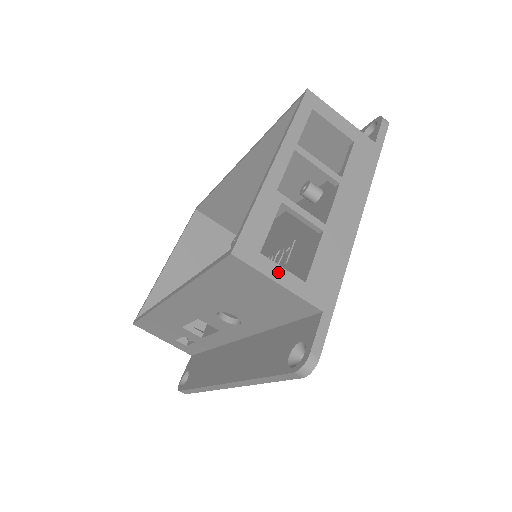
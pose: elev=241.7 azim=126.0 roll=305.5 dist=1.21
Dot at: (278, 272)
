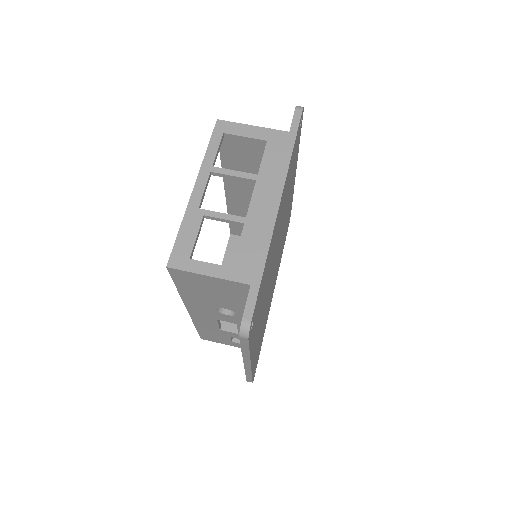
Dot at: (207, 268)
